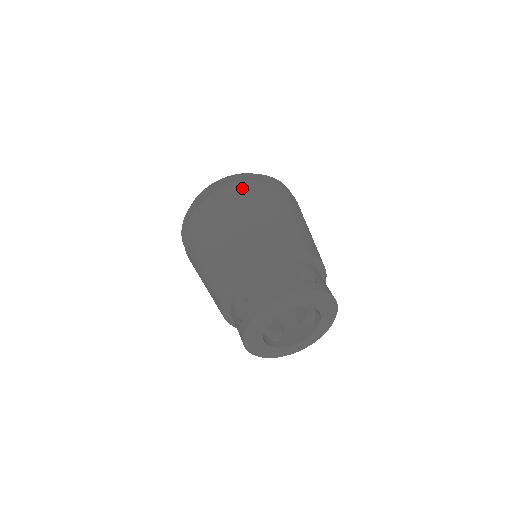
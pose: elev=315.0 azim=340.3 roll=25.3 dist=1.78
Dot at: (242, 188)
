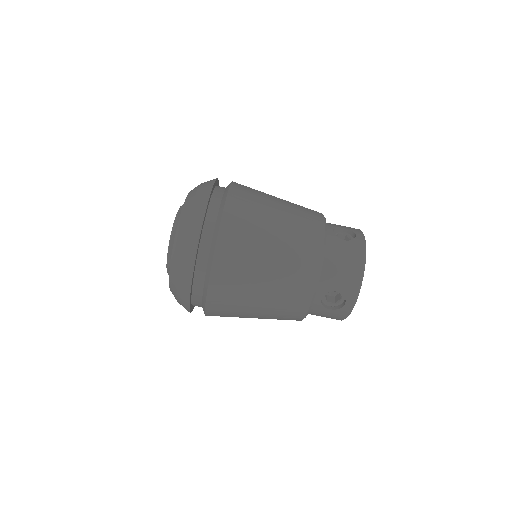
Dot at: (229, 215)
